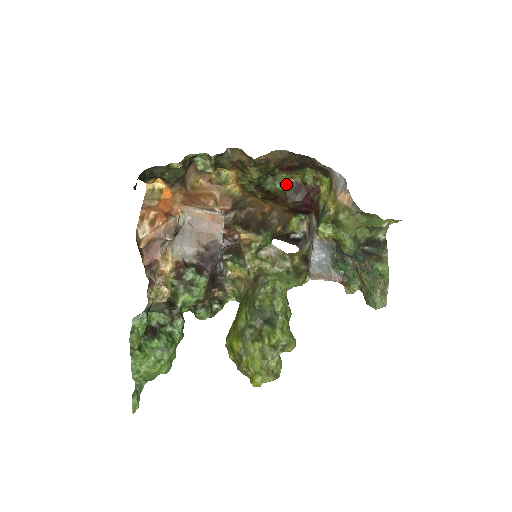
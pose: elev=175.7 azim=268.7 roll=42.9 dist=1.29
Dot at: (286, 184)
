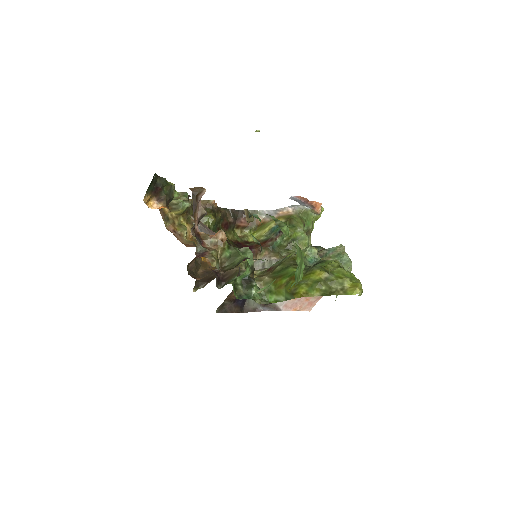
Dot at: (227, 239)
